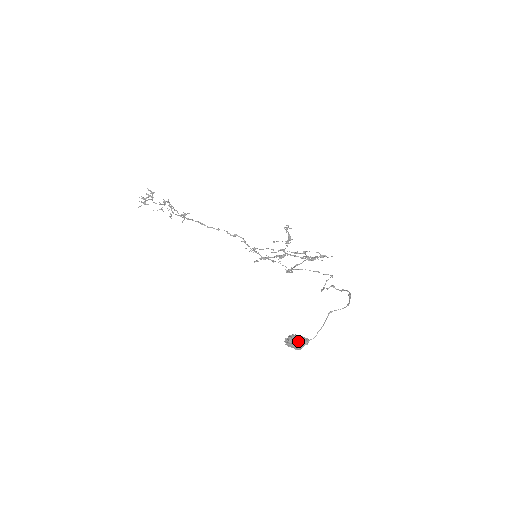
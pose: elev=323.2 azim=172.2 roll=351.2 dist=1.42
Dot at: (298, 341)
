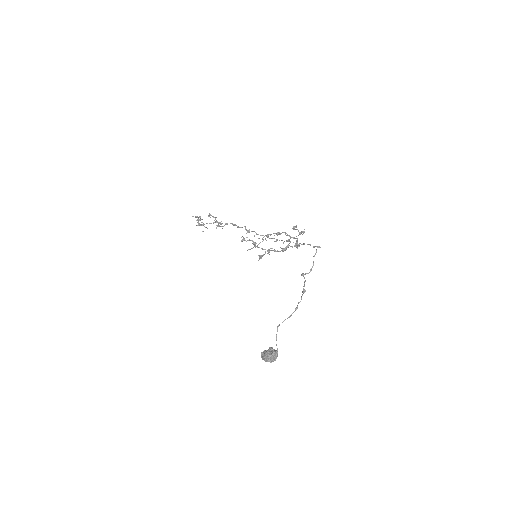
Dot at: (264, 359)
